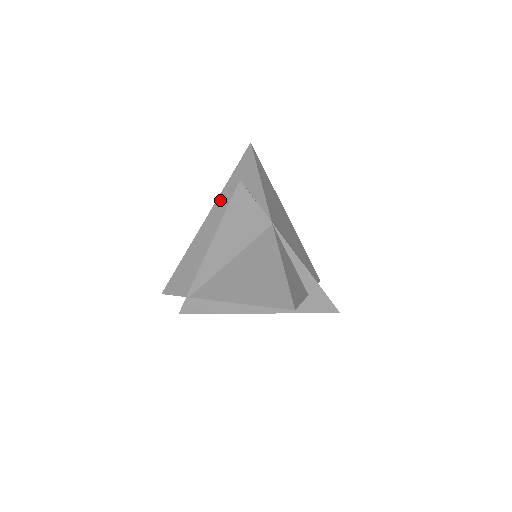
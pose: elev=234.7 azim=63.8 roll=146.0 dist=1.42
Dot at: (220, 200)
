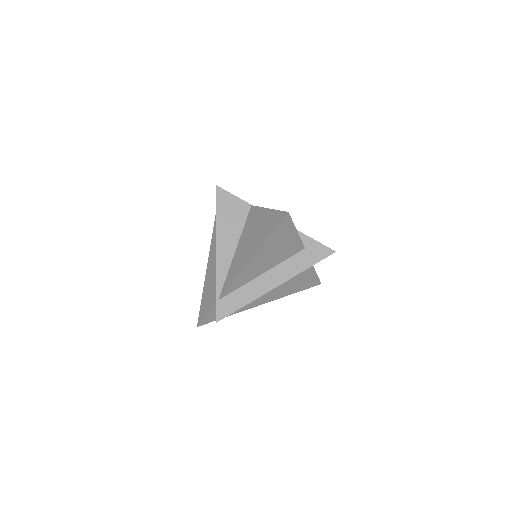
Dot at: (213, 238)
